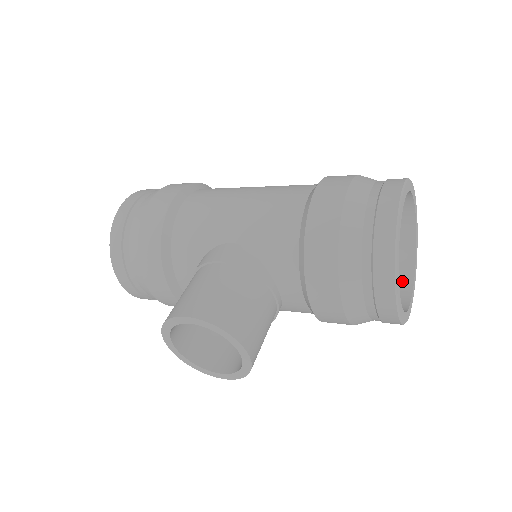
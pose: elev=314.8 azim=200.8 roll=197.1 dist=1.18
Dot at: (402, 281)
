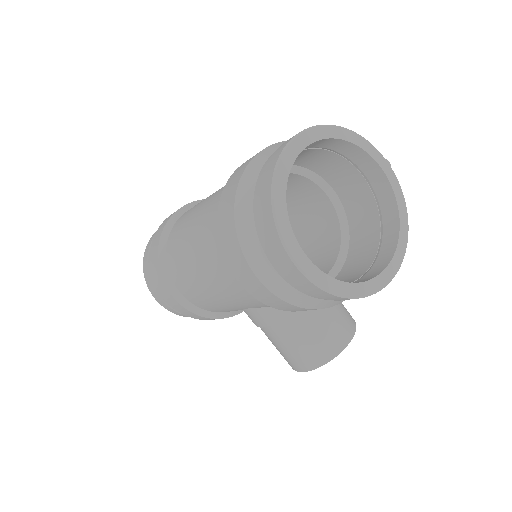
Dot at: (362, 163)
